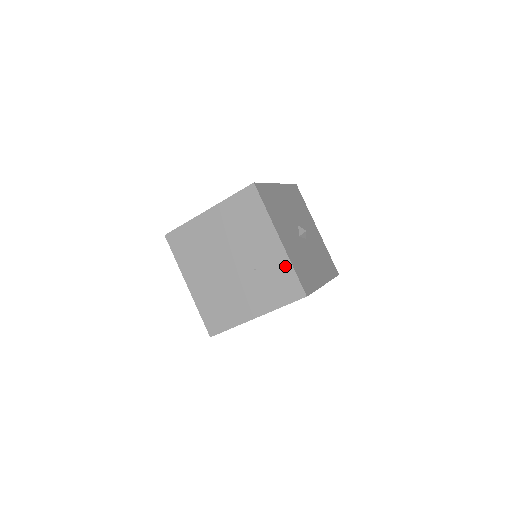
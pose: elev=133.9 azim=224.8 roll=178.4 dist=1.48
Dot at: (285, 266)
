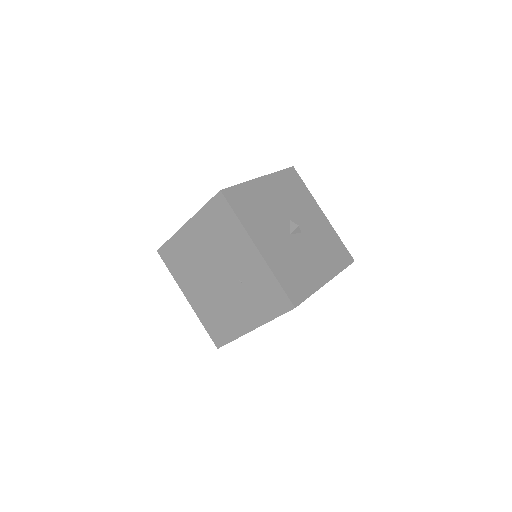
Dot at: (268, 277)
